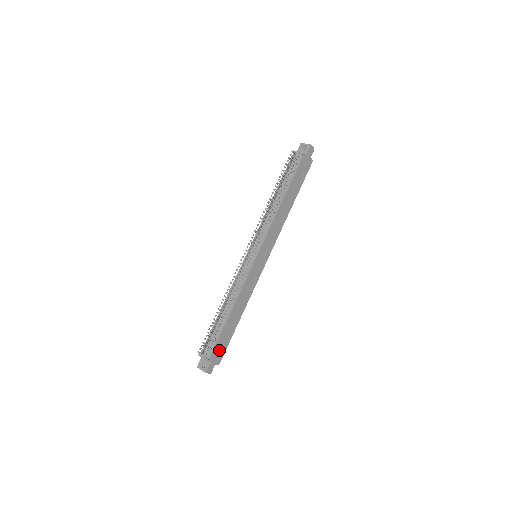
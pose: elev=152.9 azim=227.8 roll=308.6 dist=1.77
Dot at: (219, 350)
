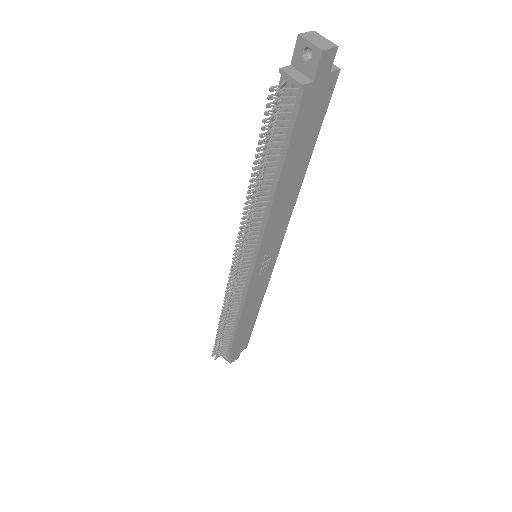
Dot at: (239, 345)
